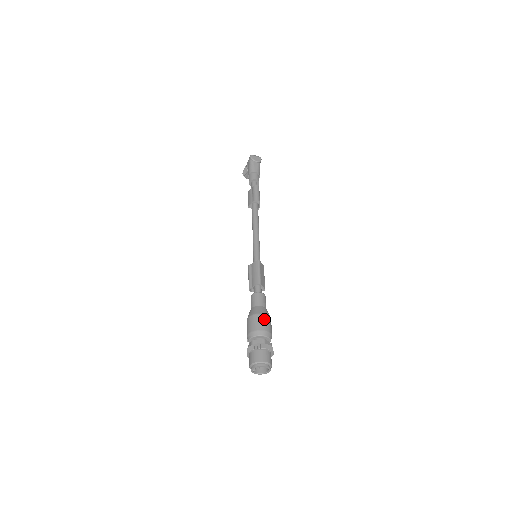
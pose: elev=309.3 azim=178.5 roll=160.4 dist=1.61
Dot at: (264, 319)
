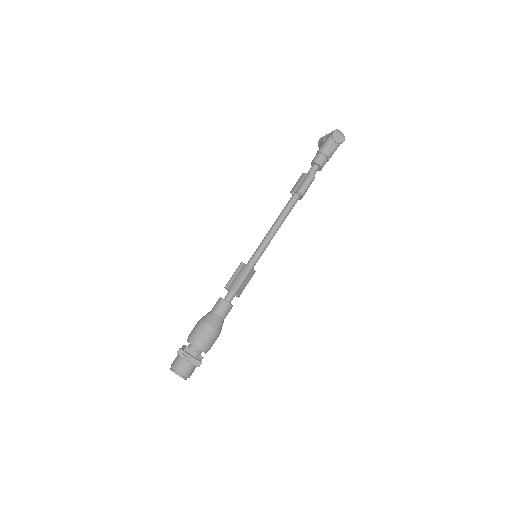
Dot at: (211, 333)
